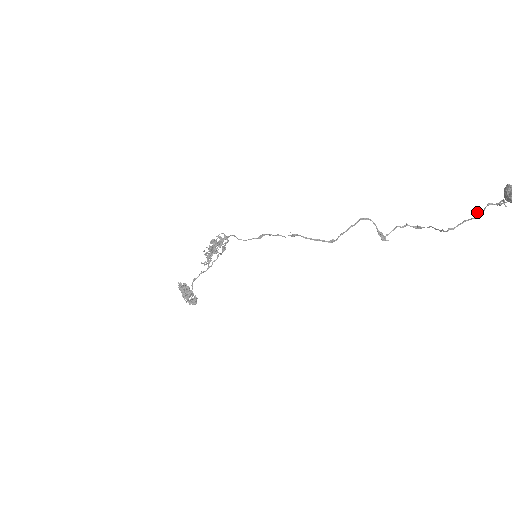
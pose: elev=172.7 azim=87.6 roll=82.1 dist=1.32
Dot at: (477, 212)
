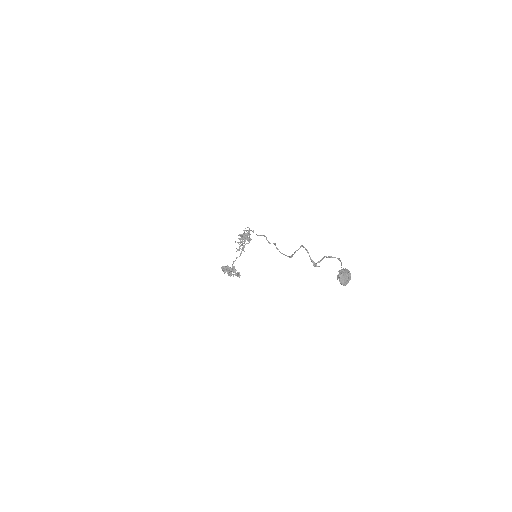
Dot at: occluded
